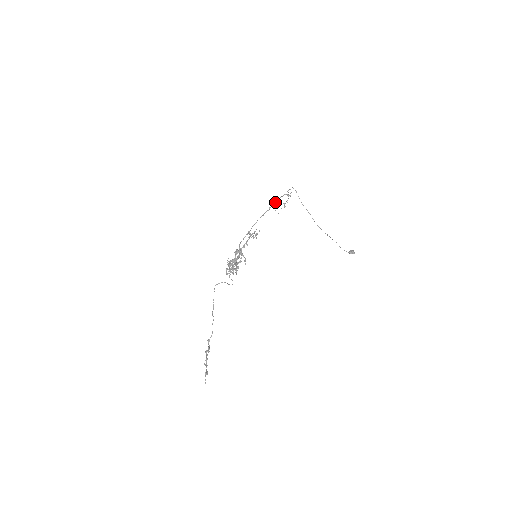
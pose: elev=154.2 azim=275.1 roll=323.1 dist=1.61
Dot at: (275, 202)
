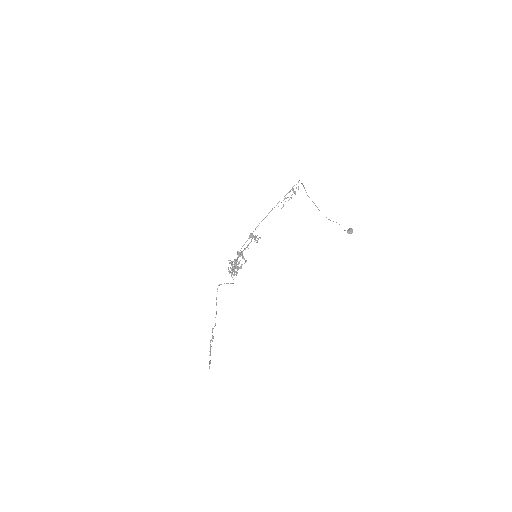
Dot at: occluded
